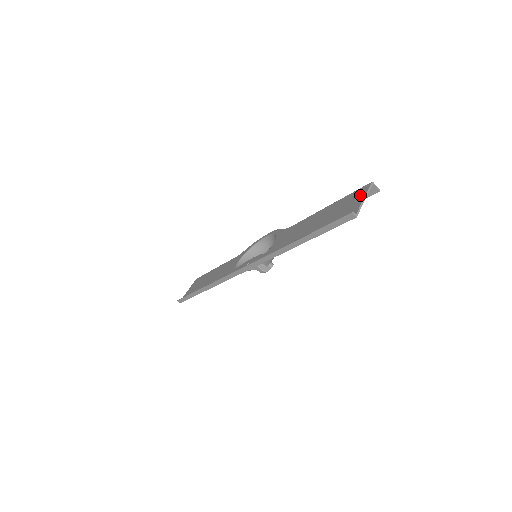
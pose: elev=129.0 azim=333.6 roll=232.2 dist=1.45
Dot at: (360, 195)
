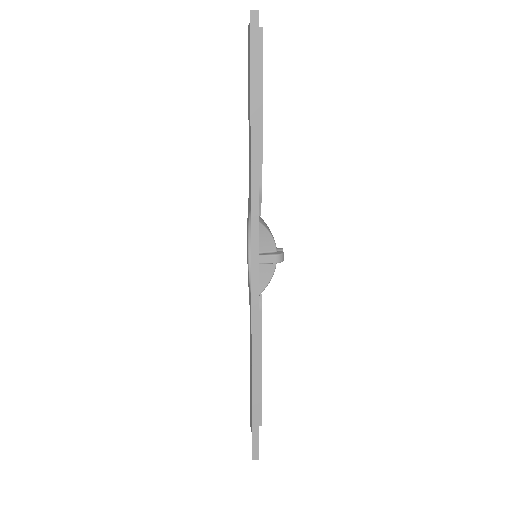
Dot at: occluded
